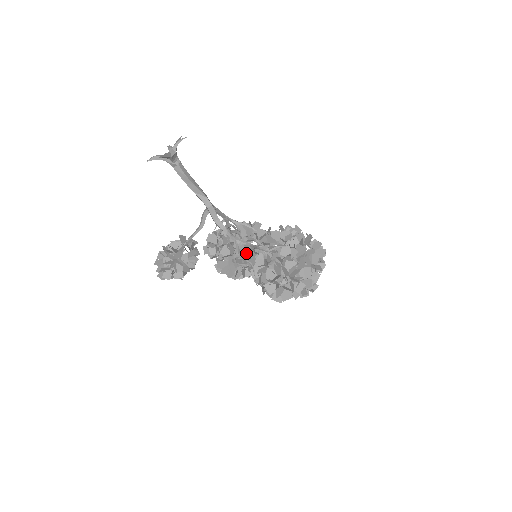
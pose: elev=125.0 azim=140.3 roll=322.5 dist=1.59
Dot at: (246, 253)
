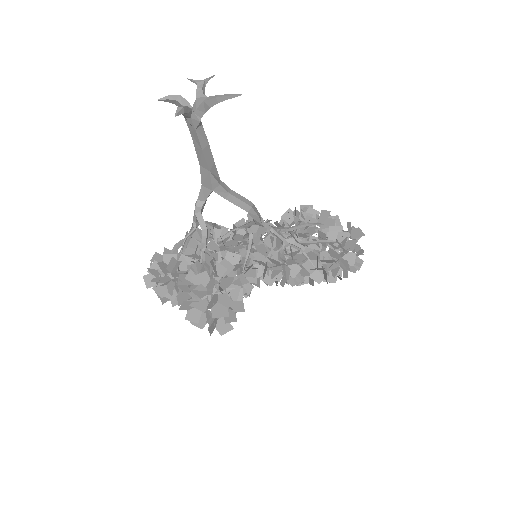
Dot at: occluded
